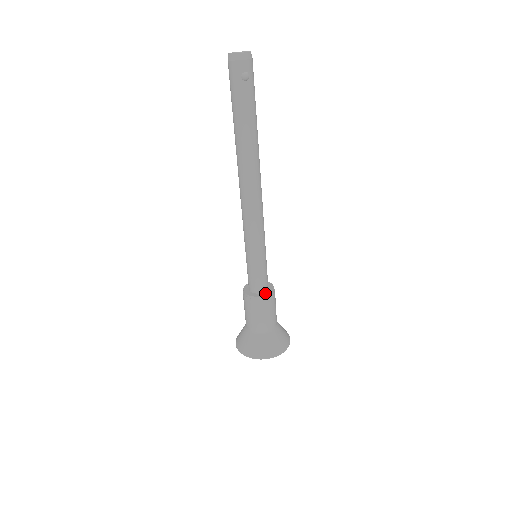
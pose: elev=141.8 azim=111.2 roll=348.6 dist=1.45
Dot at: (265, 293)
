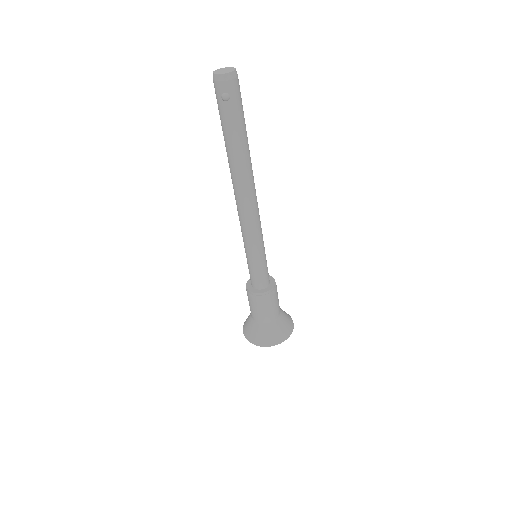
Dot at: (261, 291)
